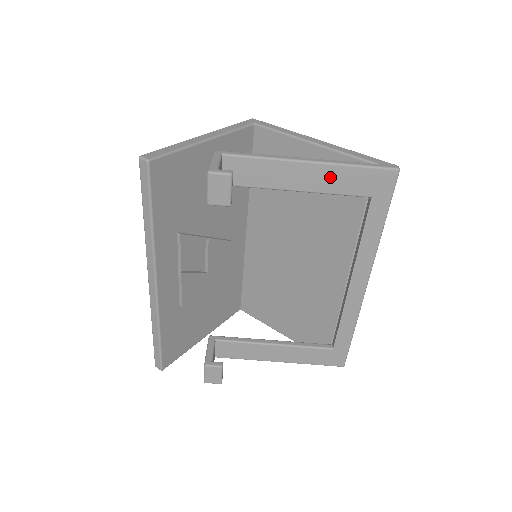
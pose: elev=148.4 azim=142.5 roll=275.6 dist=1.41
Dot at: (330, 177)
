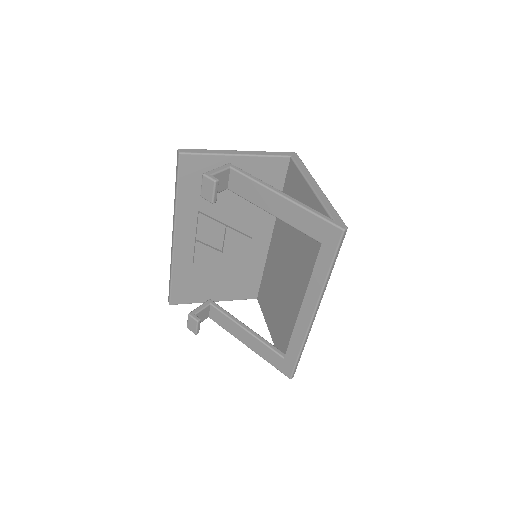
Dot at: (295, 214)
